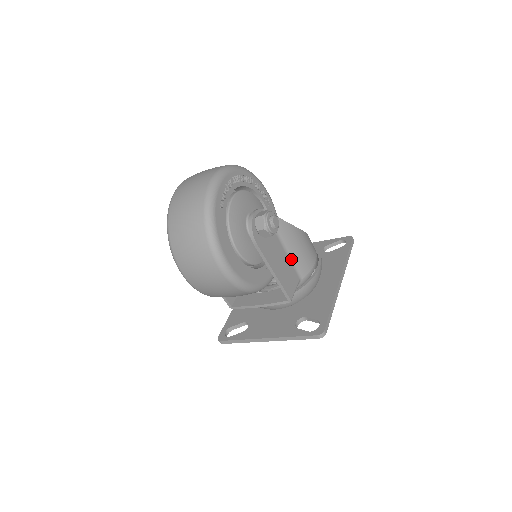
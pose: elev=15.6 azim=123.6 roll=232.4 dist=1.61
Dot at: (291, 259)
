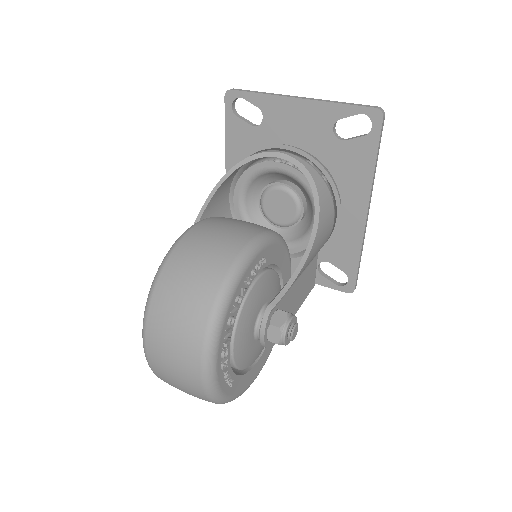
Dot at: occluded
